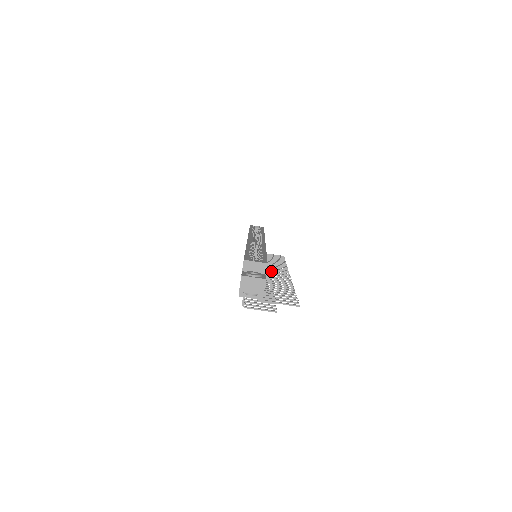
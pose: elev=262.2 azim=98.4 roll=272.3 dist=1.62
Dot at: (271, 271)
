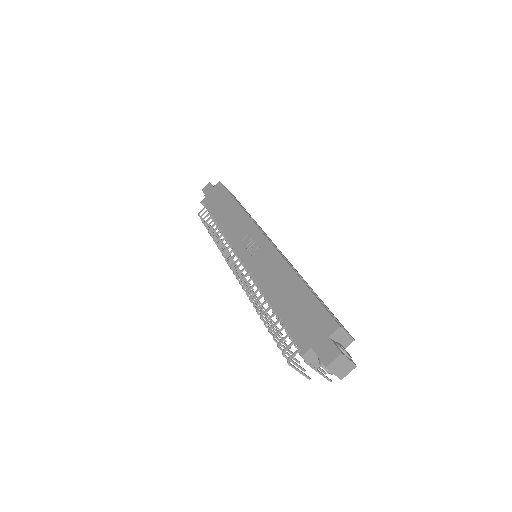
Dot at: occluded
